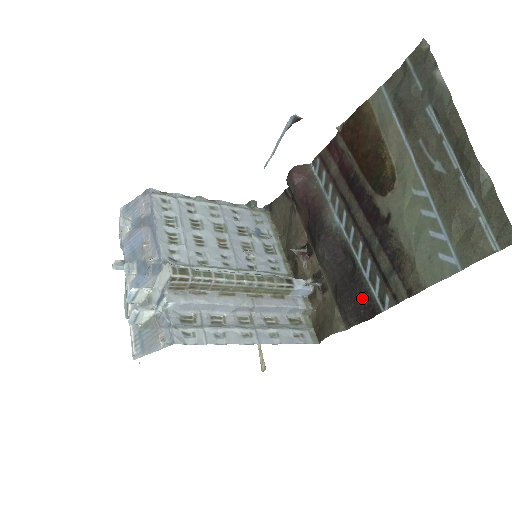
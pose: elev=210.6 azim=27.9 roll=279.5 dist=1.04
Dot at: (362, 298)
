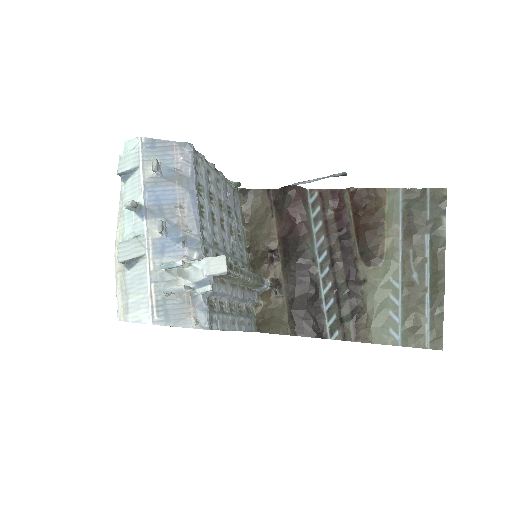
Dot at: (315, 321)
